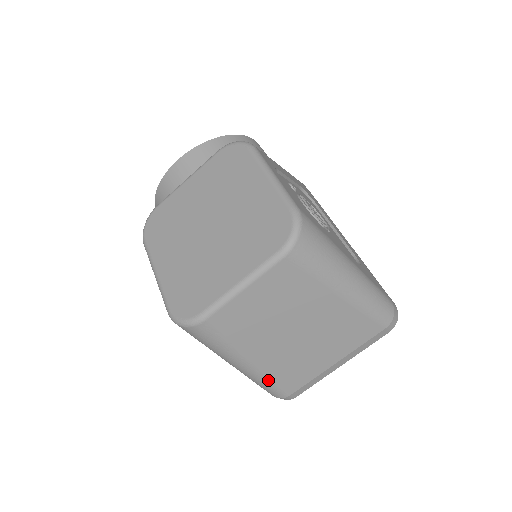
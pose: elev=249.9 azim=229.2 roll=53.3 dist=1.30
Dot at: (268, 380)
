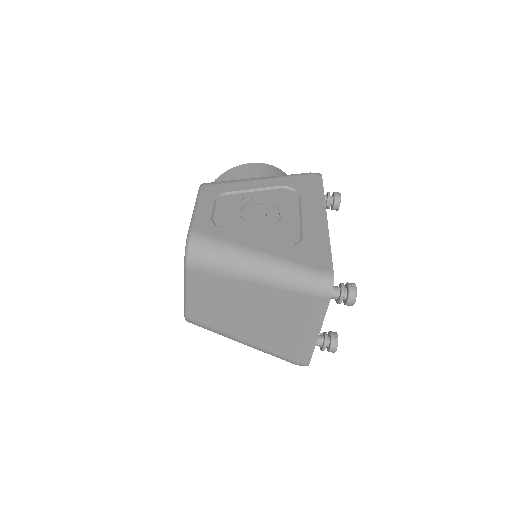
Dot at: (268, 351)
